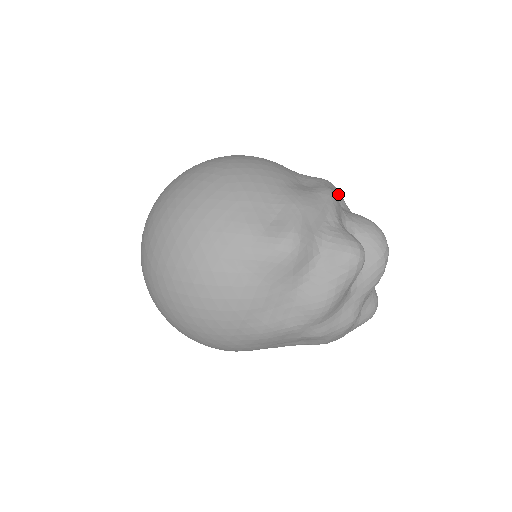
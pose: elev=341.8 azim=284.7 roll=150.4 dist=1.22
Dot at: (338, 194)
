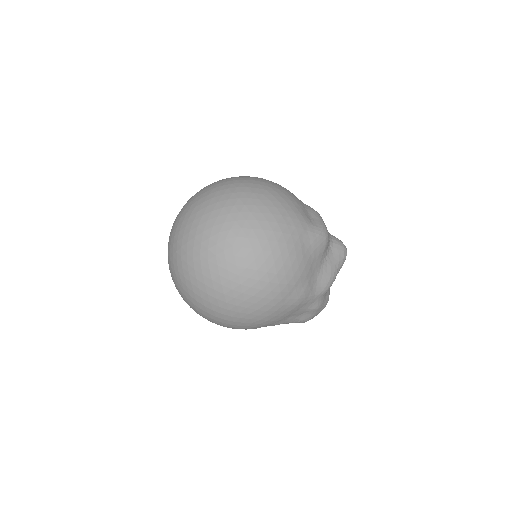
Dot at: occluded
